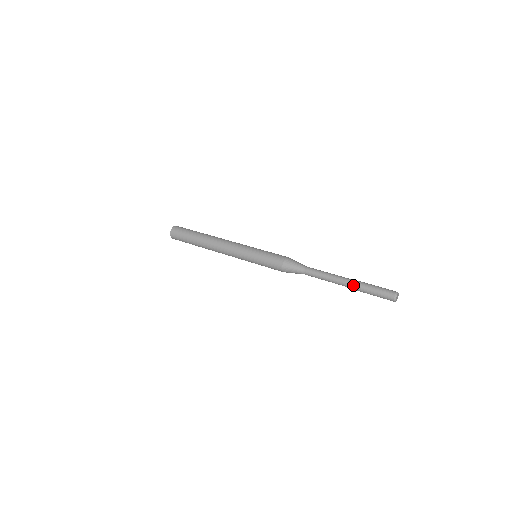
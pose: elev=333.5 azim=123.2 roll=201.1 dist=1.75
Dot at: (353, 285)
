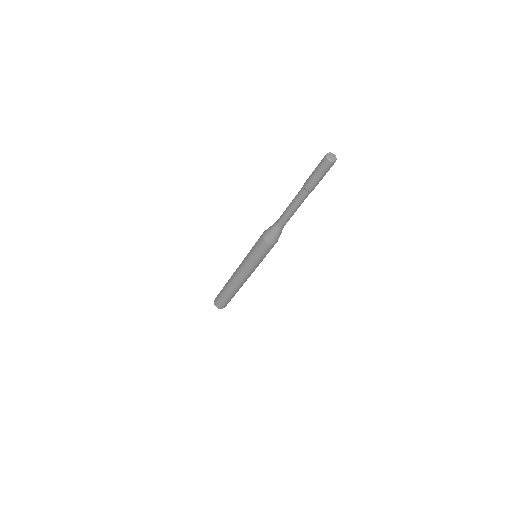
Dot at: (302, 187)
